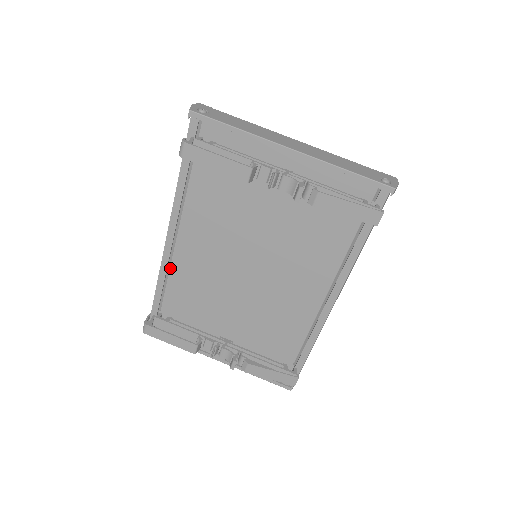
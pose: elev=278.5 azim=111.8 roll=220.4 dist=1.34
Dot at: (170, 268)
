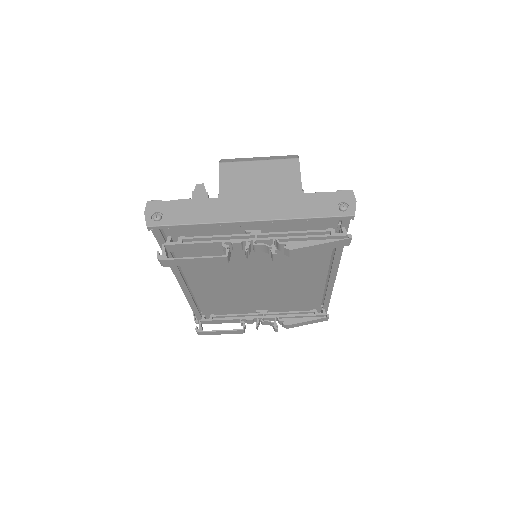
Dot at: (194, 296)
